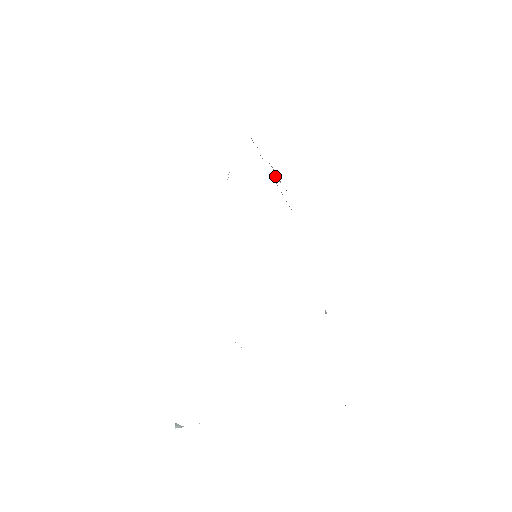
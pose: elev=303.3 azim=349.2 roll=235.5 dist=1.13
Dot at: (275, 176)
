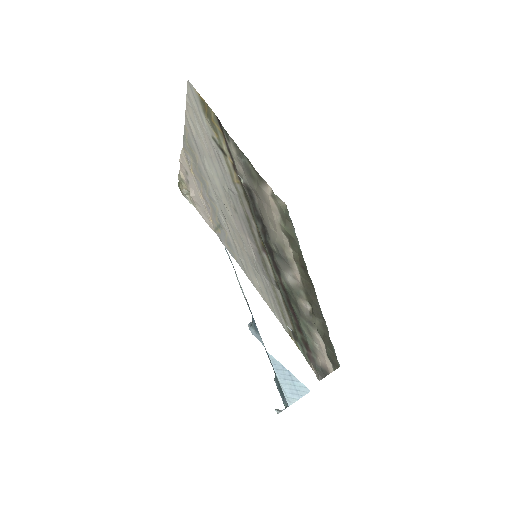
Dot at: (184, 190)
